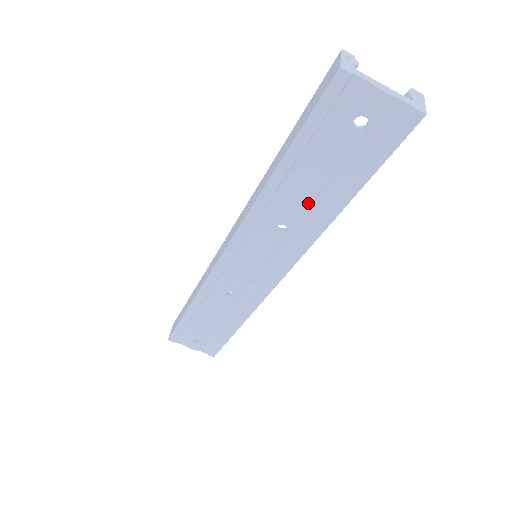
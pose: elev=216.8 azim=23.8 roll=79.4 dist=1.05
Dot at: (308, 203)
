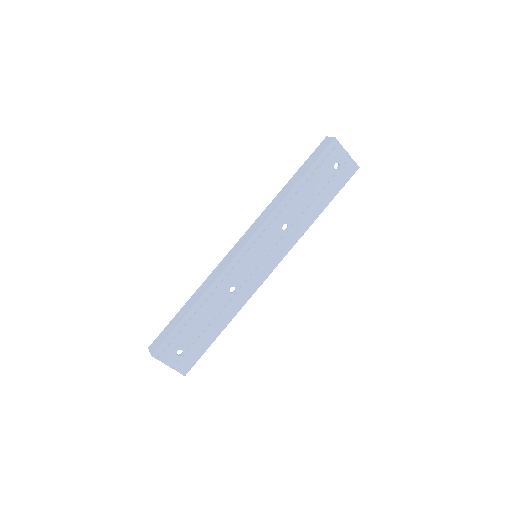
Dot at: (304, 210)
